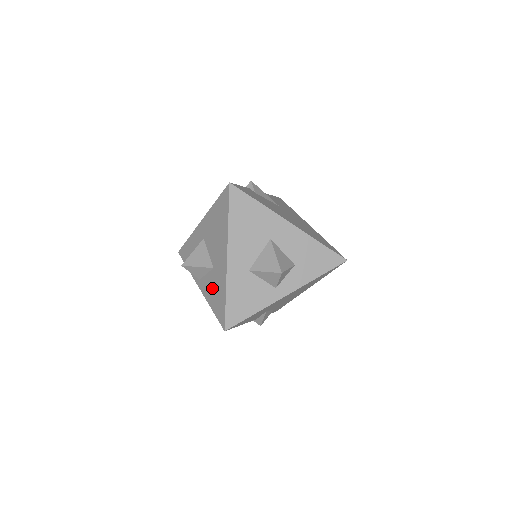
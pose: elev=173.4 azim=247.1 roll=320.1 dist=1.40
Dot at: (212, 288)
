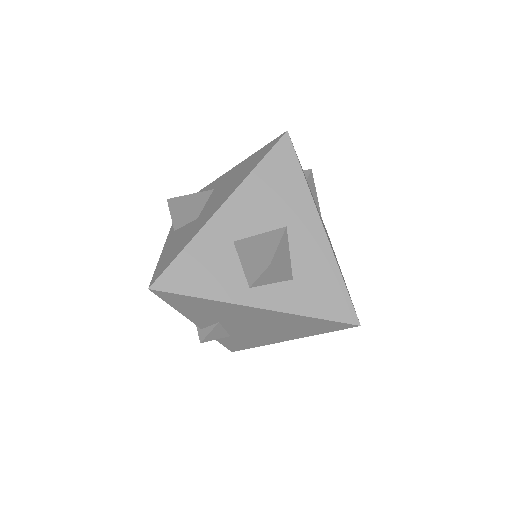
Dot at: (178, 239)
